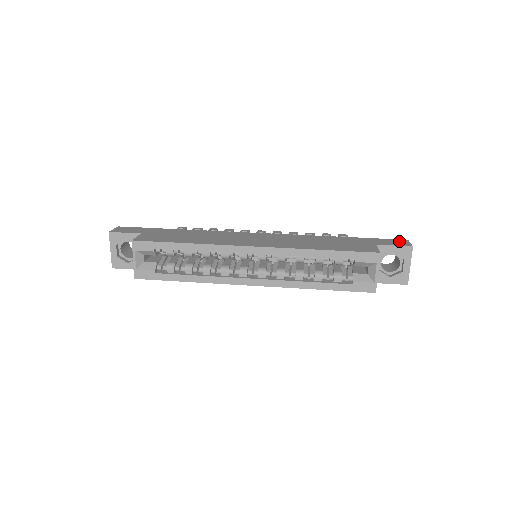
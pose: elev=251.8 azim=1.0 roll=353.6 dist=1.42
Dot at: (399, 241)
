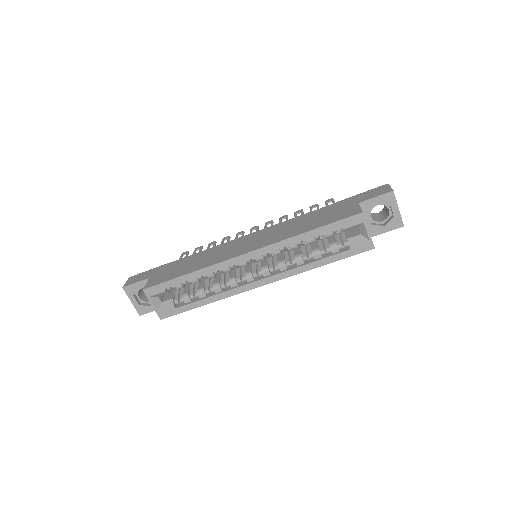
Dot at: (380, 189)
